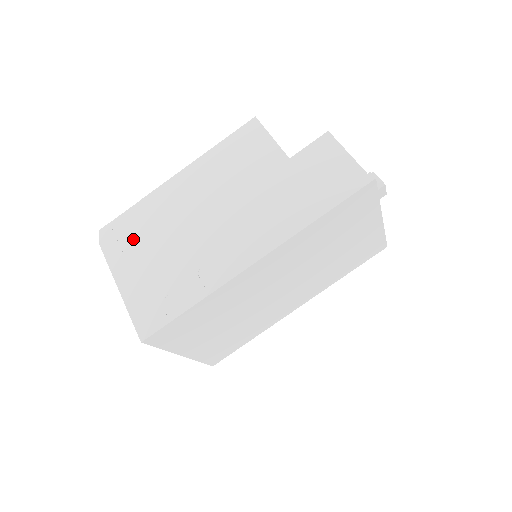
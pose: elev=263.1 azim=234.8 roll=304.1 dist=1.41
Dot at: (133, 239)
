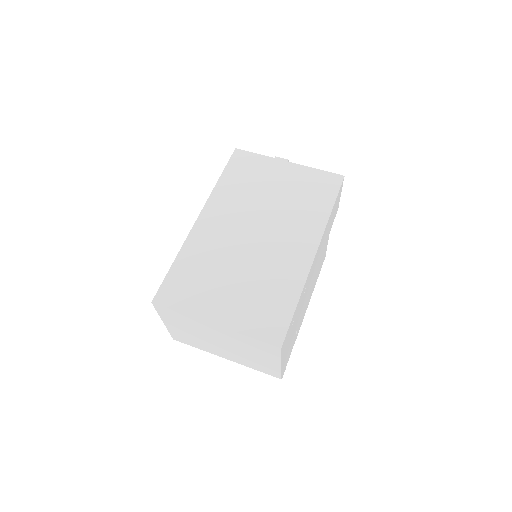
Dot at: occluded
